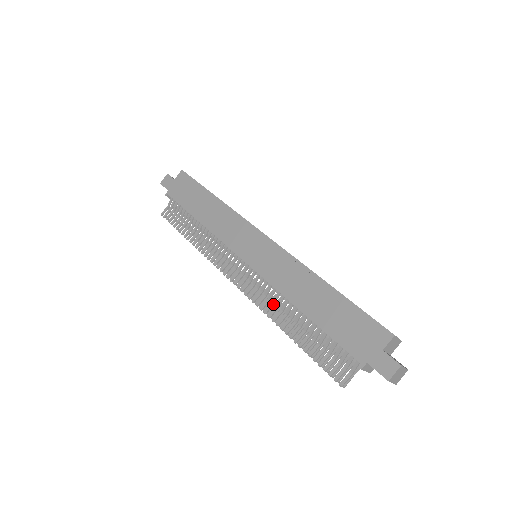
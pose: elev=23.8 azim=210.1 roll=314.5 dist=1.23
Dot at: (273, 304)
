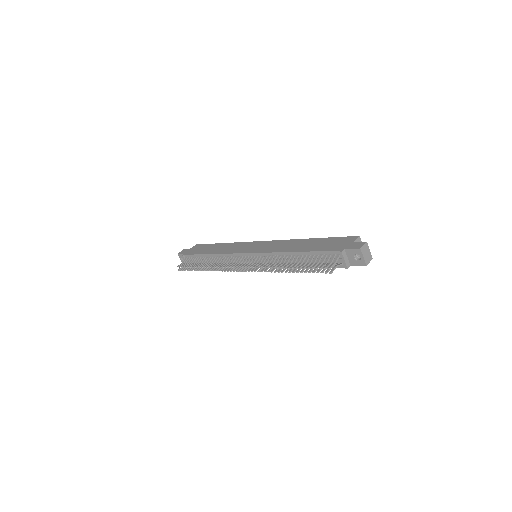
Dot at: (272, 263)
